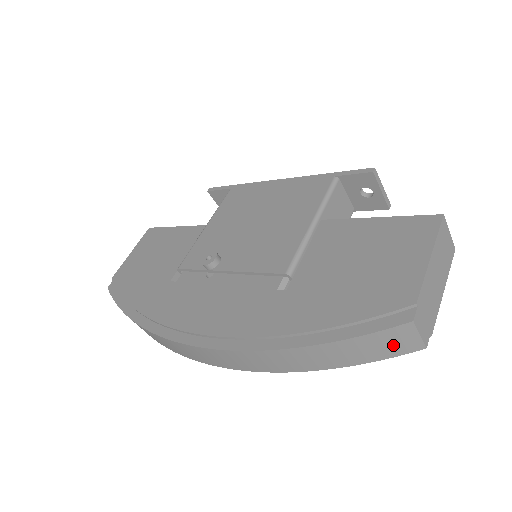
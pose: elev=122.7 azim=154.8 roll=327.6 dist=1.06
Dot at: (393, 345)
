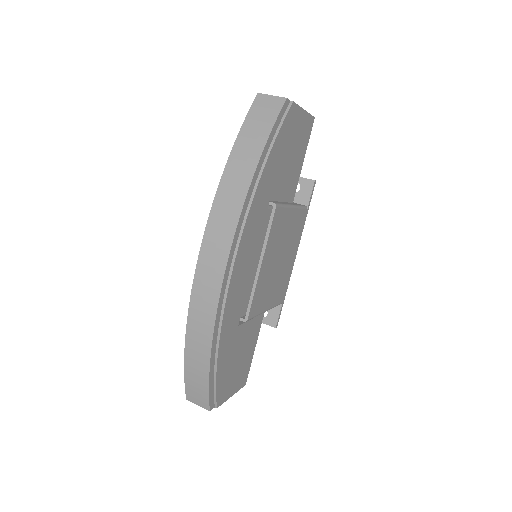
Dot at: (267, 110)
